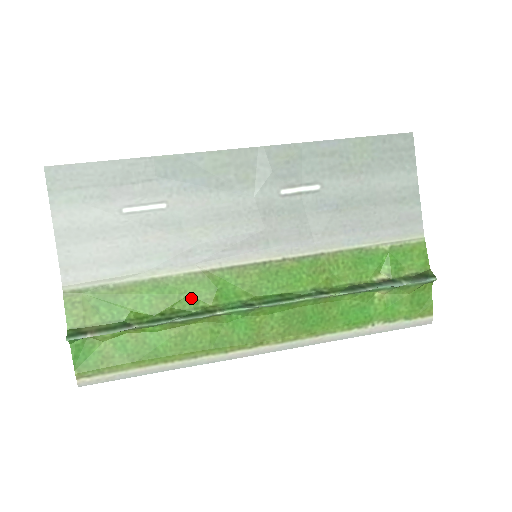
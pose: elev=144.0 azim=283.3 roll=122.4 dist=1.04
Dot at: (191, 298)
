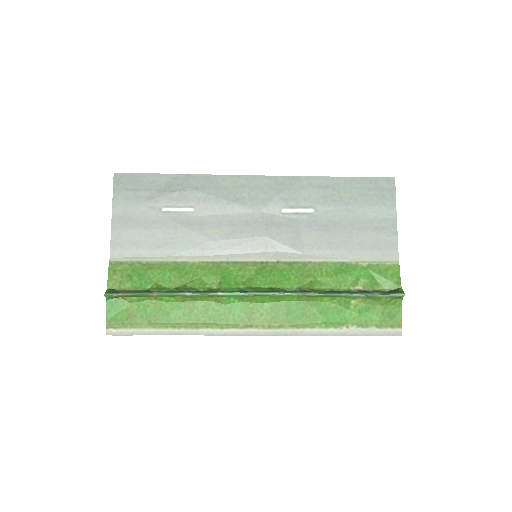
Dot at: (201, 280)
